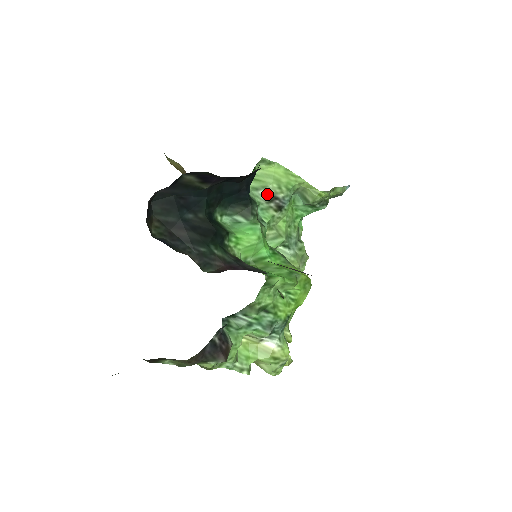
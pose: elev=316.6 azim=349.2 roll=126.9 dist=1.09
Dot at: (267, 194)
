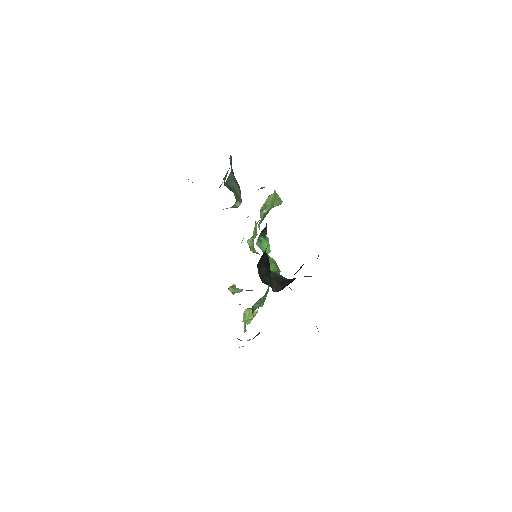
Dot at: (265, 212)
